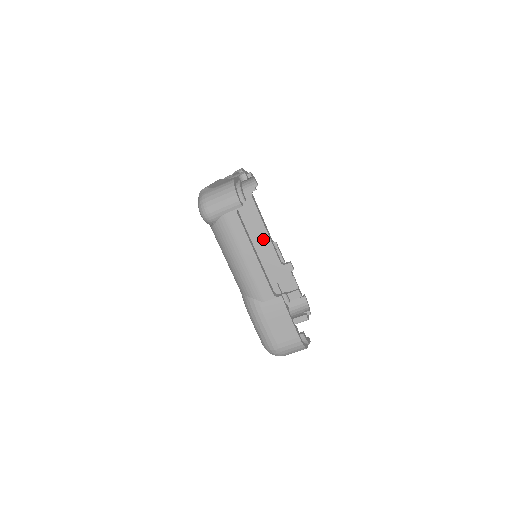
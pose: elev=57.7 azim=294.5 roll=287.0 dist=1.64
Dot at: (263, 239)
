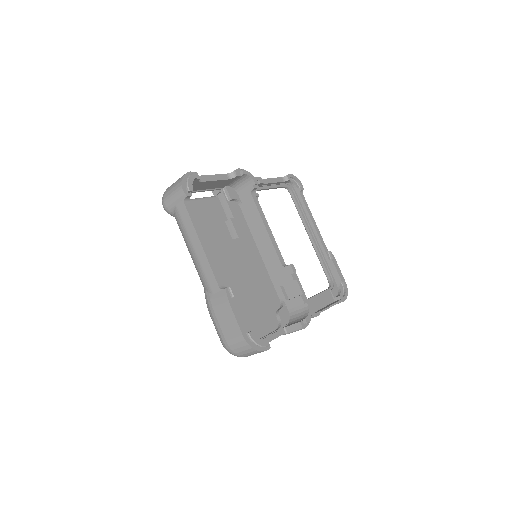
Dot at: (264, 239)
